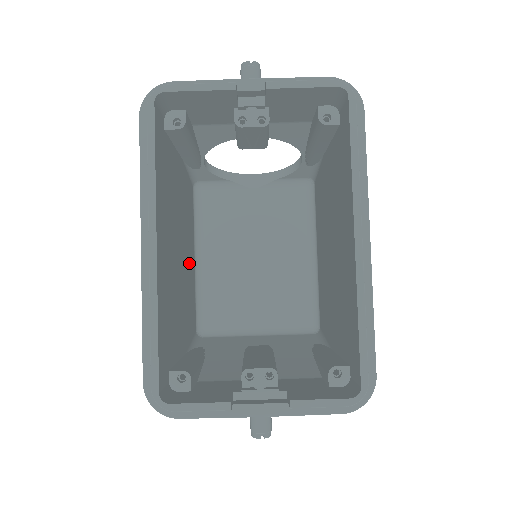
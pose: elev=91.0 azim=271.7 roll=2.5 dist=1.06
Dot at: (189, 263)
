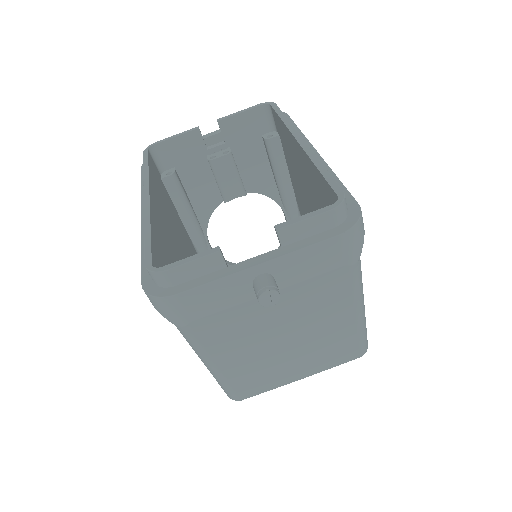
Dot at: occluded
